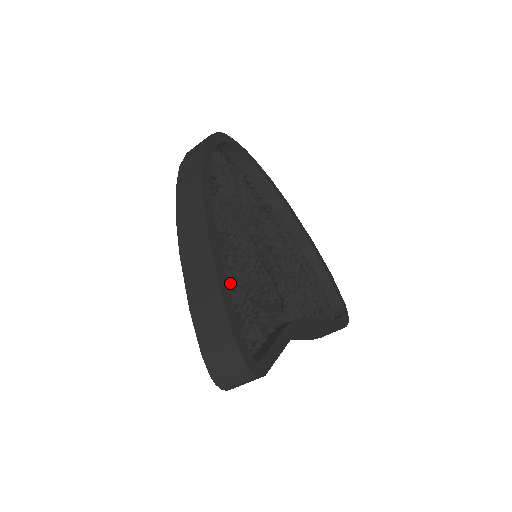
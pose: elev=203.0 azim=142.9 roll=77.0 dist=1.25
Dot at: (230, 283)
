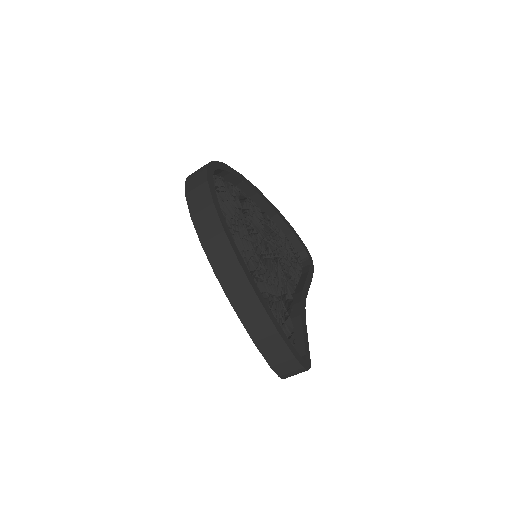
Dot at: occluded
